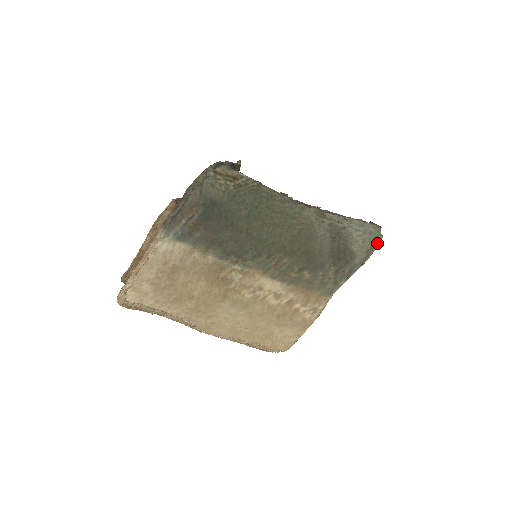
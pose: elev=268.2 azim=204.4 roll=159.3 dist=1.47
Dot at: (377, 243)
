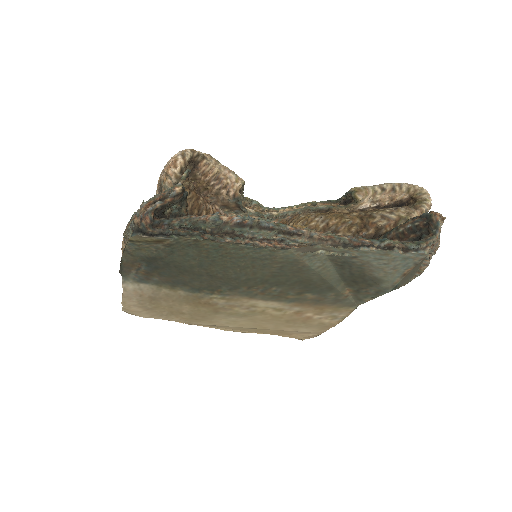
Dot at: (419, 270)
